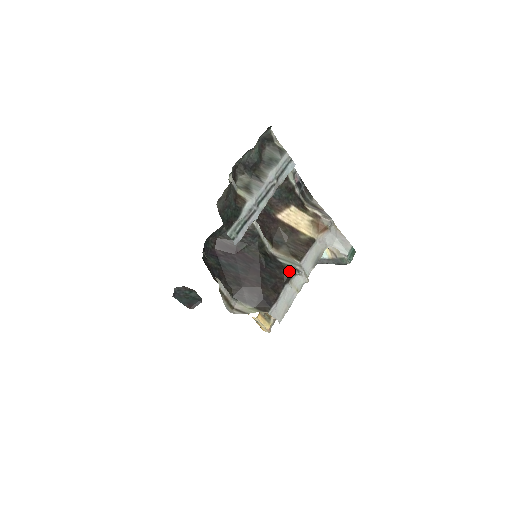
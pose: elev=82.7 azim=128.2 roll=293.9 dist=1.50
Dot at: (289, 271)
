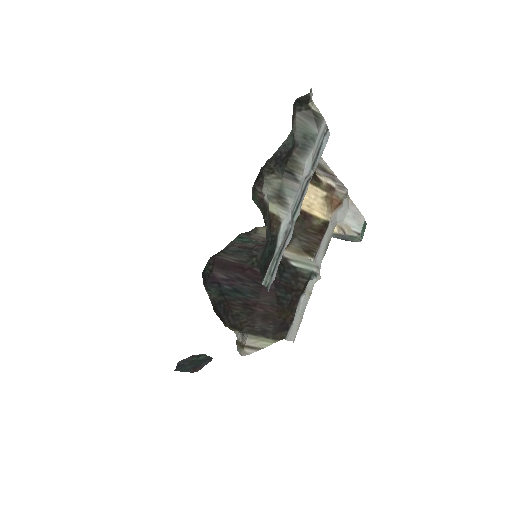
Dot at: (306, 278)
